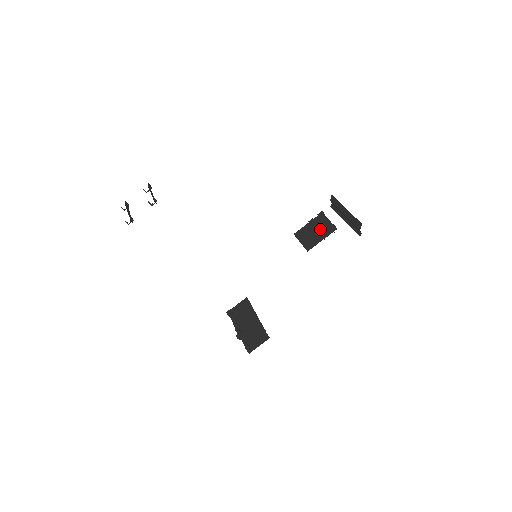
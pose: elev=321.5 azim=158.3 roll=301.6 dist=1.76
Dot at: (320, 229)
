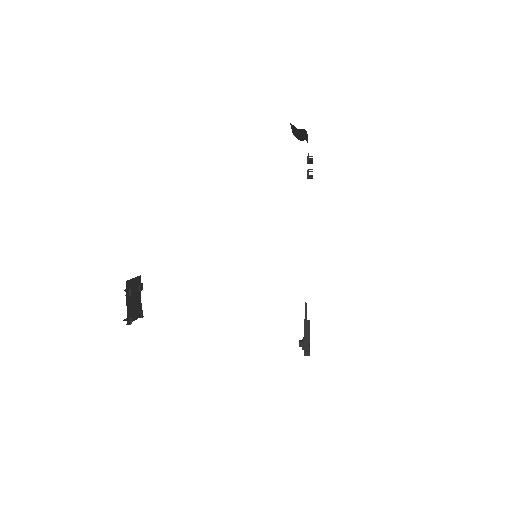
Dot at: occluded
